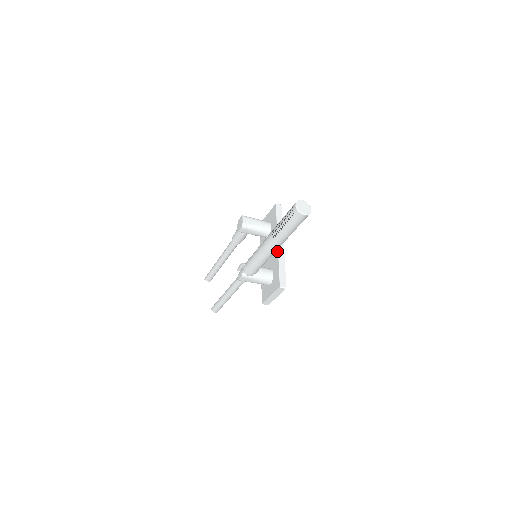
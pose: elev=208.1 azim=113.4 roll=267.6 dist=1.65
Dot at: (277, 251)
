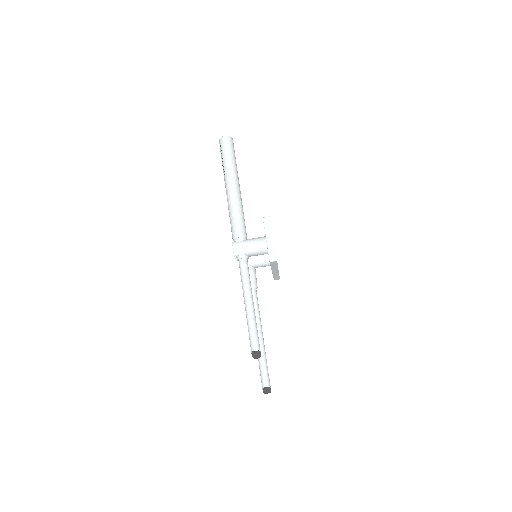
Dot at: occluded
